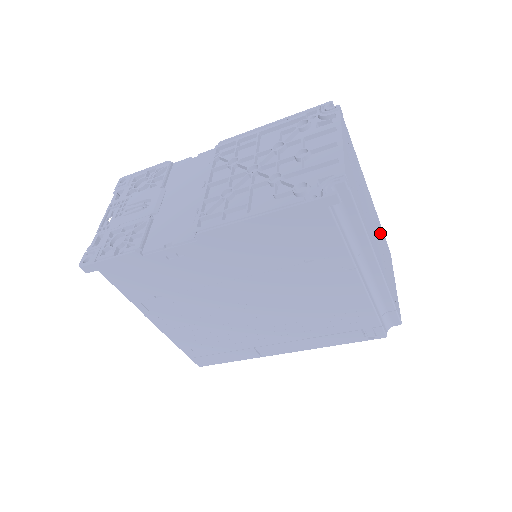
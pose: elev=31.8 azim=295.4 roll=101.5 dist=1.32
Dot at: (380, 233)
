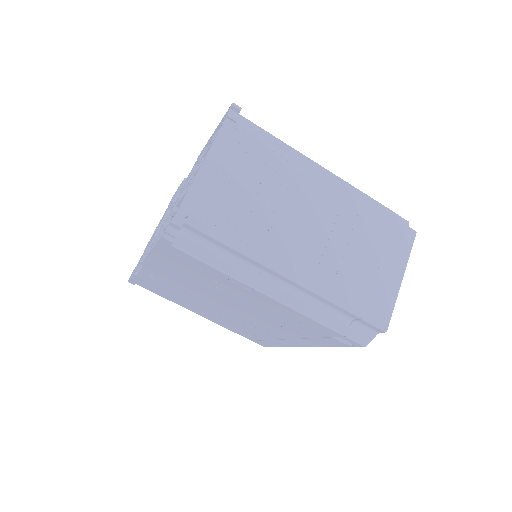
Dot at: (354, 223)
